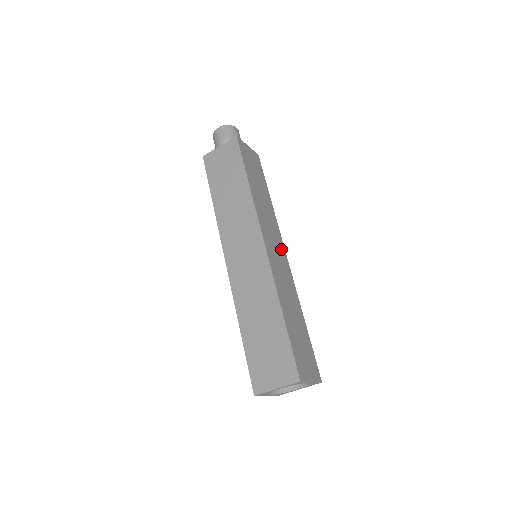
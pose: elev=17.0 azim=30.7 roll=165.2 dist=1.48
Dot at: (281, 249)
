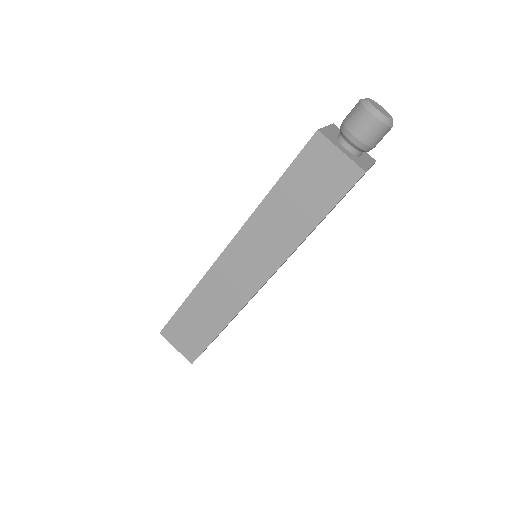
Dot at: occluded
